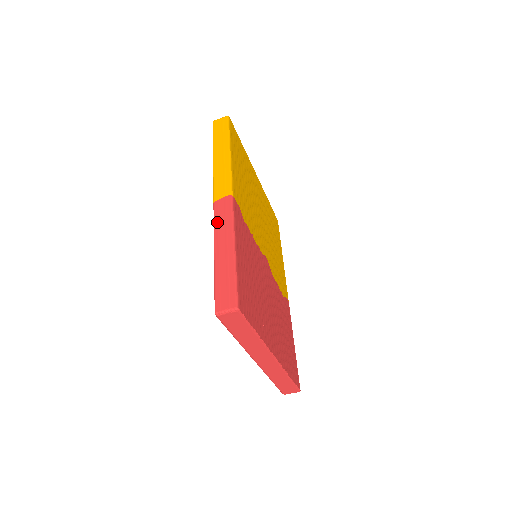
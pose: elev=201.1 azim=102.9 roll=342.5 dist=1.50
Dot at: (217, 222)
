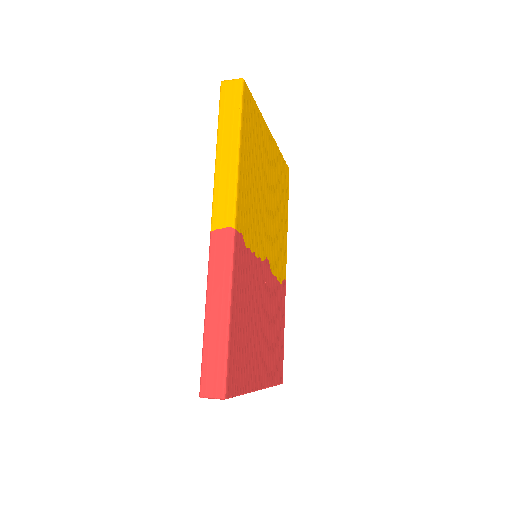
Dot at: (212, 266)
